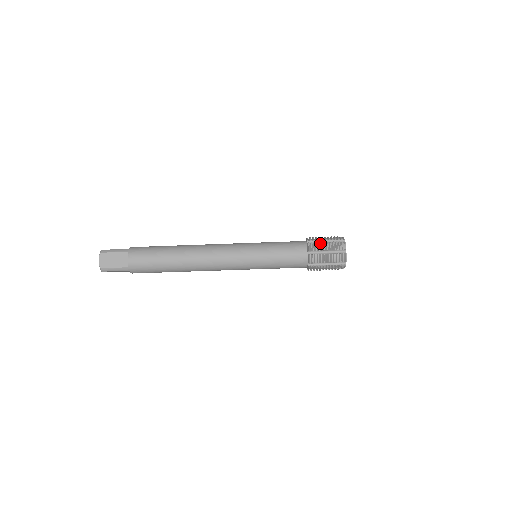
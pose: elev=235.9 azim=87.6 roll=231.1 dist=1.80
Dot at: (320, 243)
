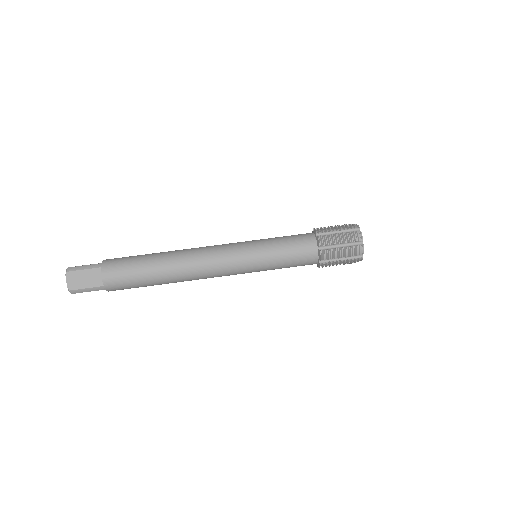
Dot at: (332, 235)
